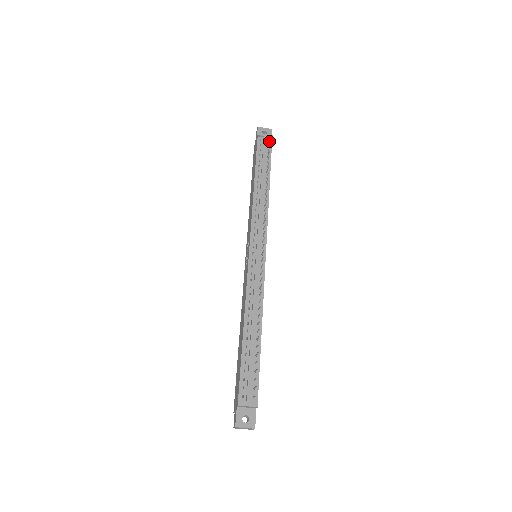
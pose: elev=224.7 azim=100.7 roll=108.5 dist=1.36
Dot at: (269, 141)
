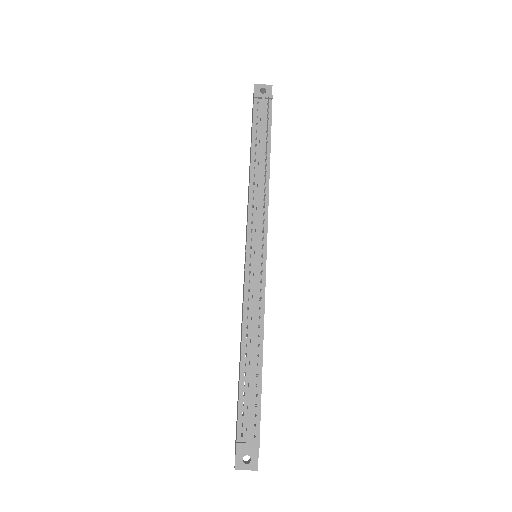
Dot at: (268, 103)
